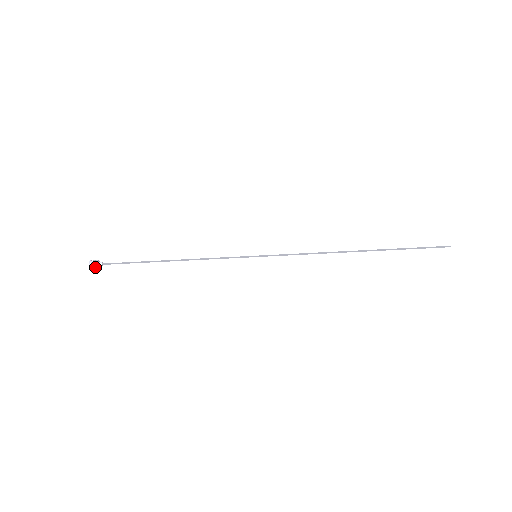
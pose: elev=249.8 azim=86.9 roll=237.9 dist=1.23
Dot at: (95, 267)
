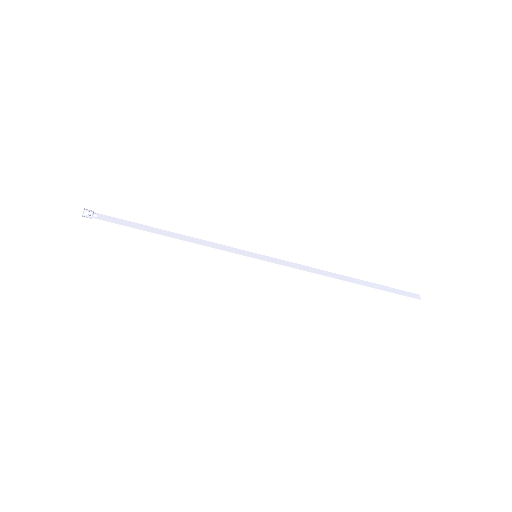
Dot at: (88, 217)
